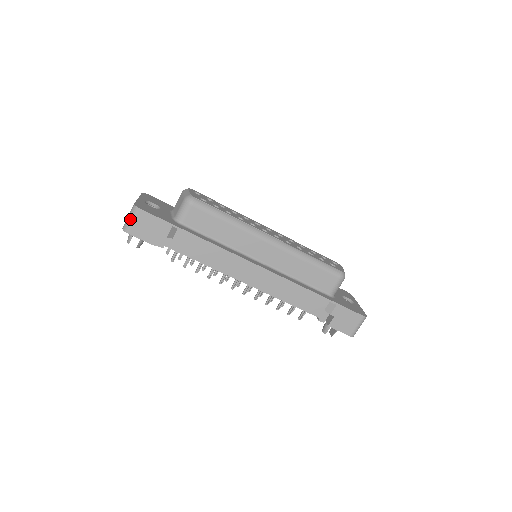
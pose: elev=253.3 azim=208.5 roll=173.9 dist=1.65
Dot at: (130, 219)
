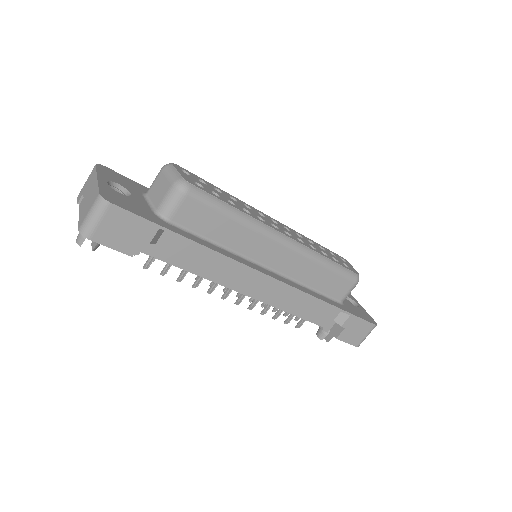
Dot at: (93, 218)
